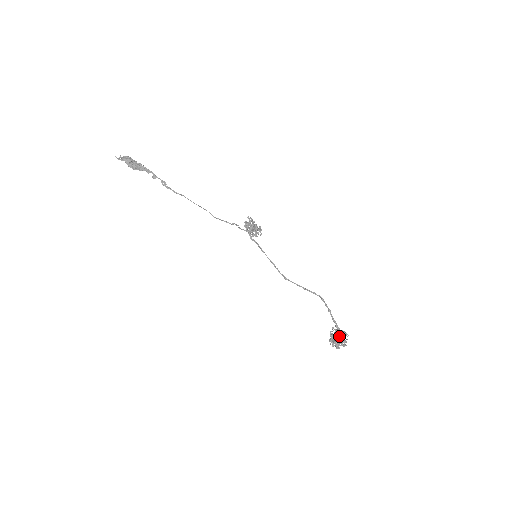
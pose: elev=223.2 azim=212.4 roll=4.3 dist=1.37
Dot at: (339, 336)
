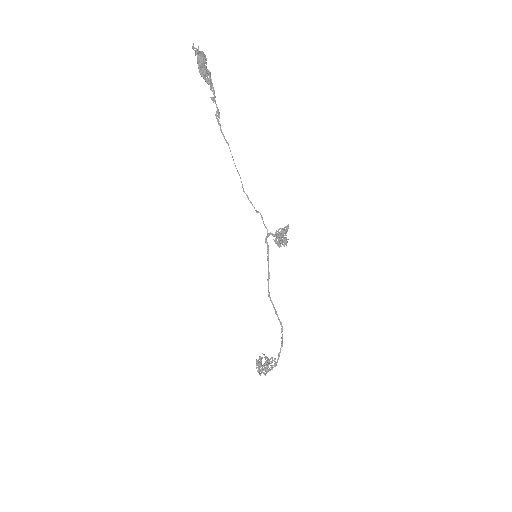
Dot at: occluded
